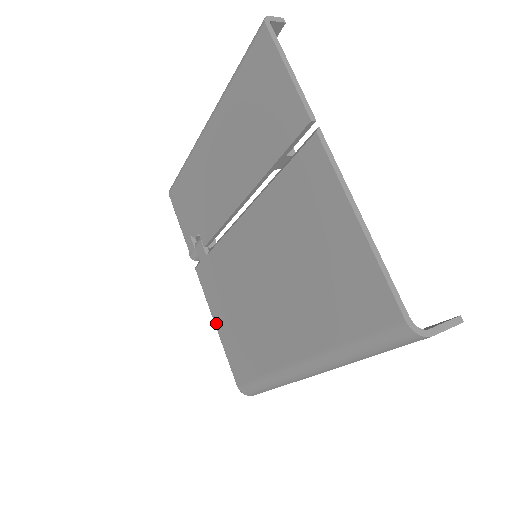
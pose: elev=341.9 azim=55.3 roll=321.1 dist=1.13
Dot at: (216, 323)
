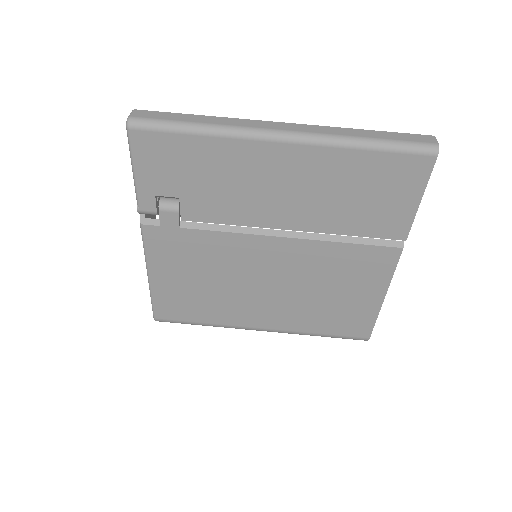
Dot at: (153, 276)
